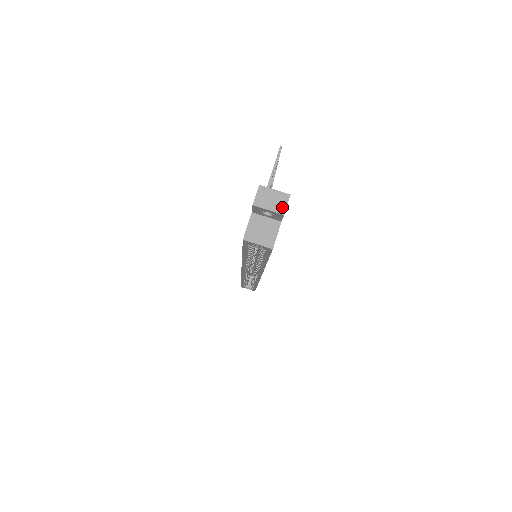
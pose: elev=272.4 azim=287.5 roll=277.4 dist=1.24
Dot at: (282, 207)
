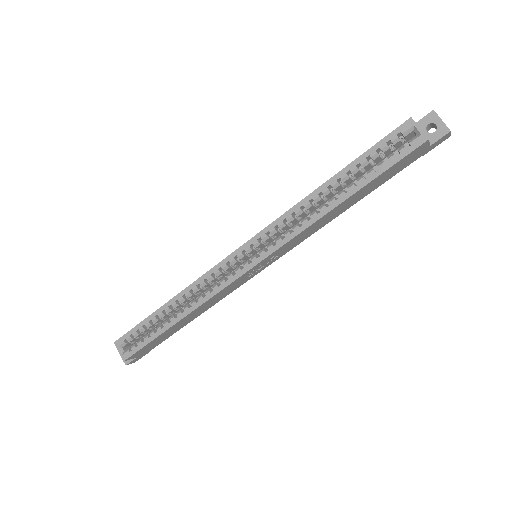
Dot at: (449, 130)
